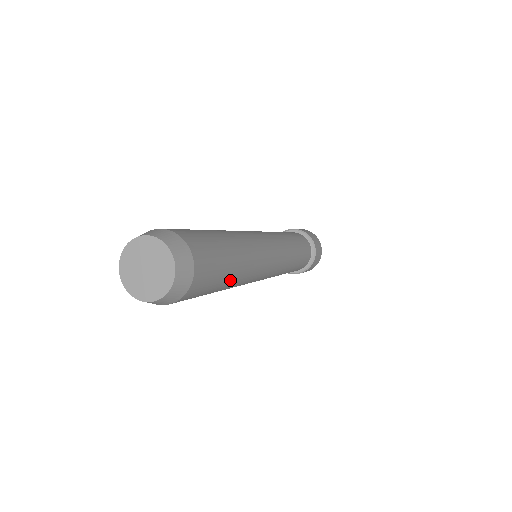
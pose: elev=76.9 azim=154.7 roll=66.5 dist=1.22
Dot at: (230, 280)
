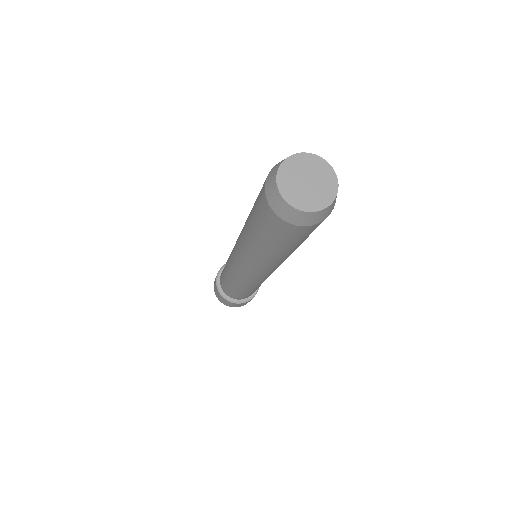
Dot at: occluded
